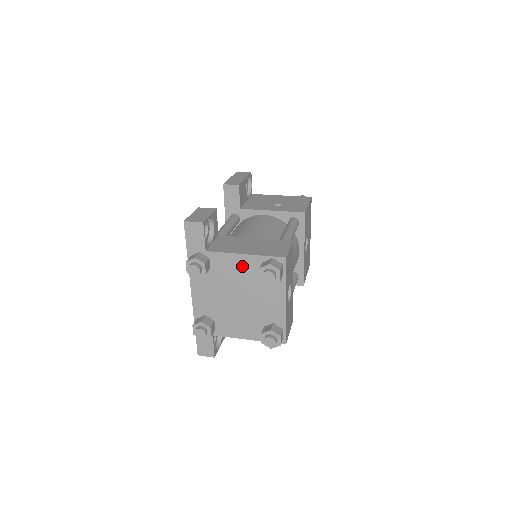
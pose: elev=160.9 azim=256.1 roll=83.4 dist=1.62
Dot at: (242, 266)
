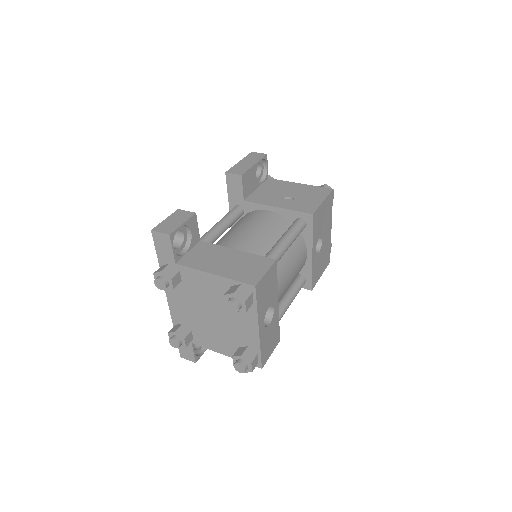
Dot at: (212, 285)
